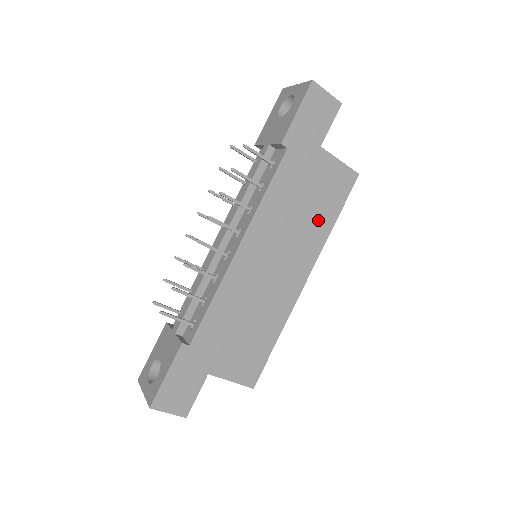
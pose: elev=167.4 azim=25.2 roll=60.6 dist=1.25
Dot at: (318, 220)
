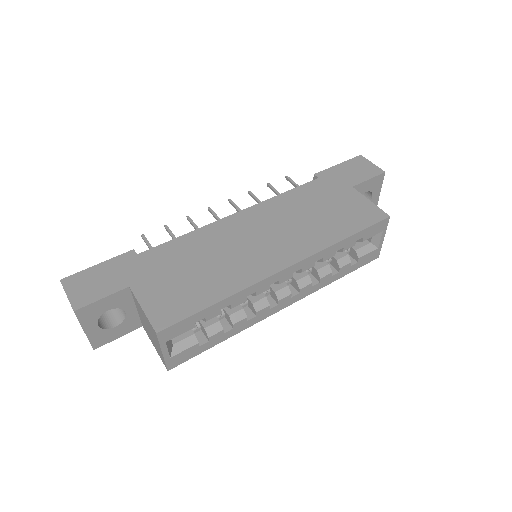
Dot at: (326, 229)
